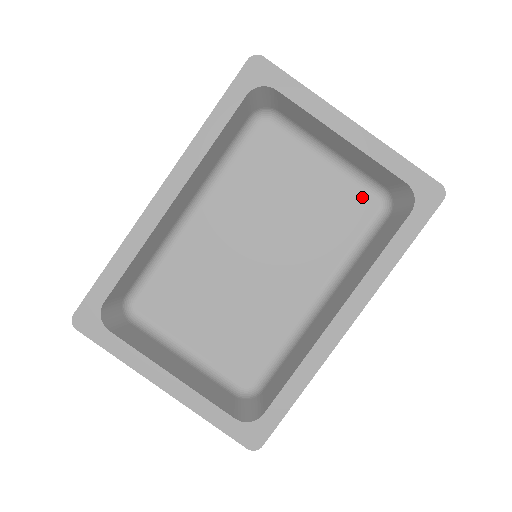
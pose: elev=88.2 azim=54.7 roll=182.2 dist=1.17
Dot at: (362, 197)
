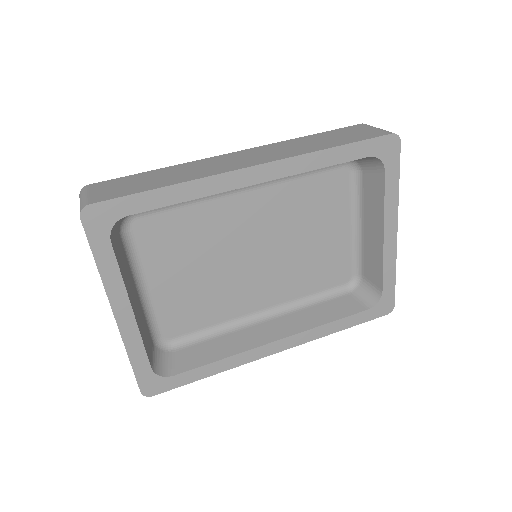
Dot at: (346, 268)
